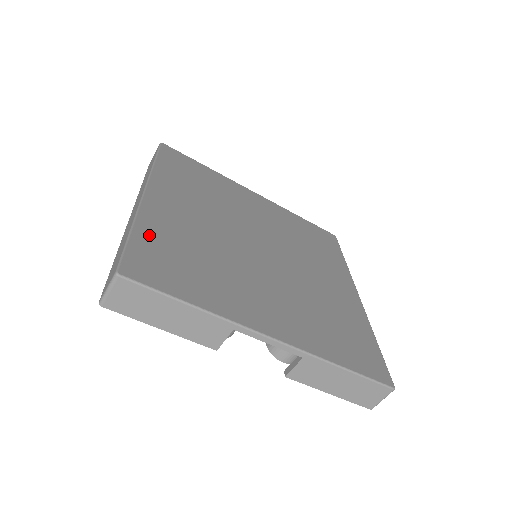
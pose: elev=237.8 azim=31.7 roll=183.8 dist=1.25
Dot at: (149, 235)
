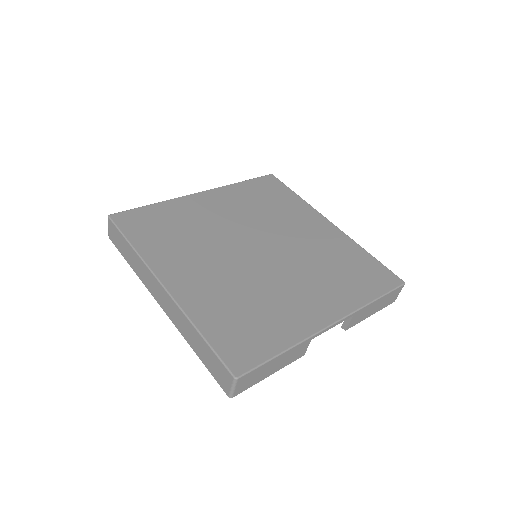
Dot at: (211, 324)
